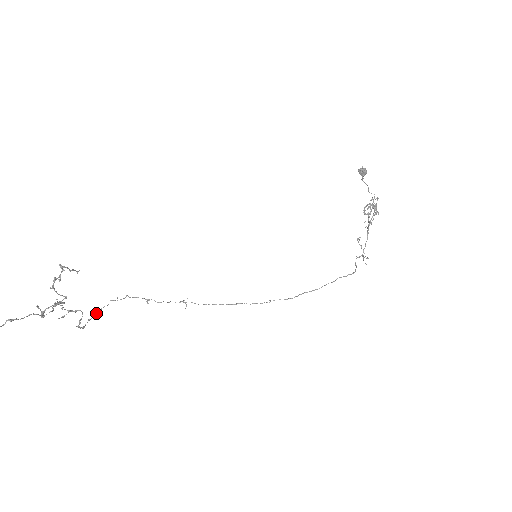
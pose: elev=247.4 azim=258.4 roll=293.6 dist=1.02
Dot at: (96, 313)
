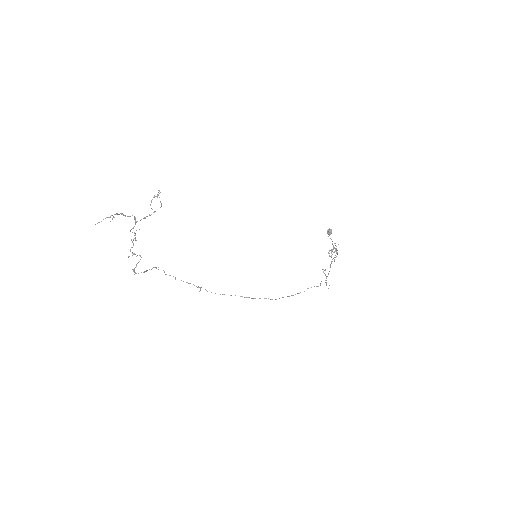
Dot at: occluded
